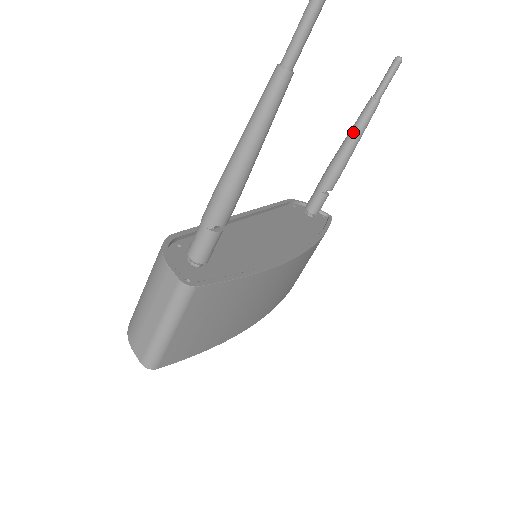
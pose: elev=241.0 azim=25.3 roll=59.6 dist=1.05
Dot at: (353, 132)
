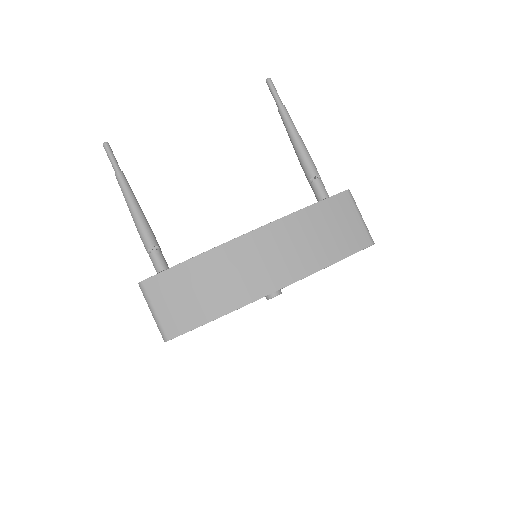
Dot at: occluded
